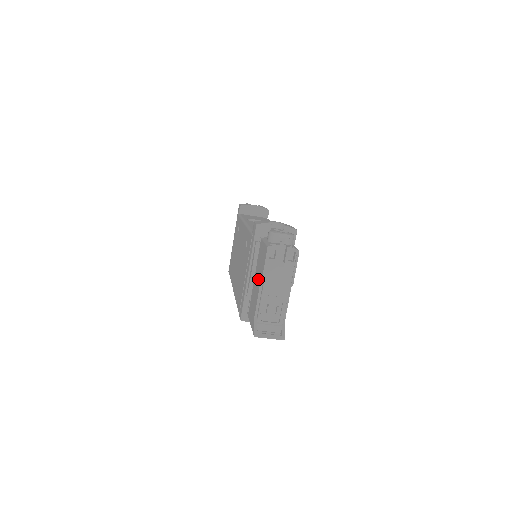
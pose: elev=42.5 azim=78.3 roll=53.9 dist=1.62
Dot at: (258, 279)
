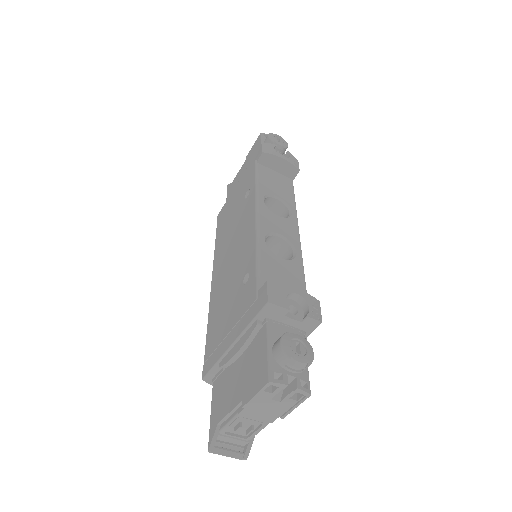
Dot at: (240, 383)
